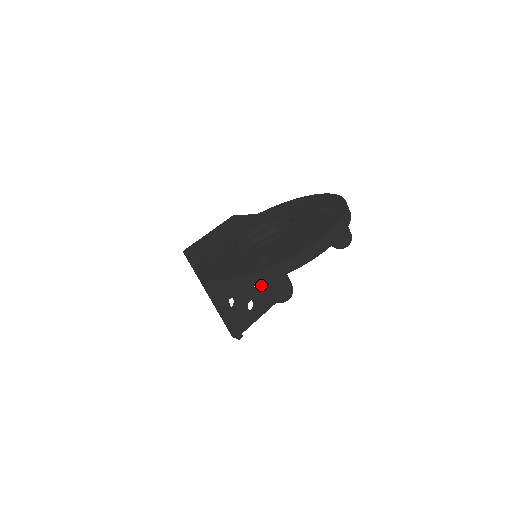
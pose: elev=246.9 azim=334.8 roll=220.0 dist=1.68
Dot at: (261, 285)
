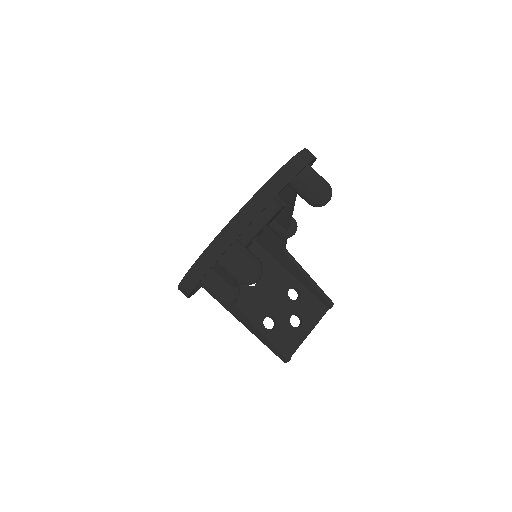
Dot at: (300, 295)
